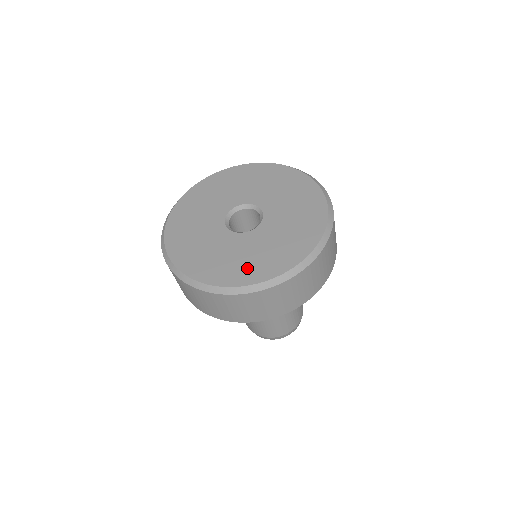
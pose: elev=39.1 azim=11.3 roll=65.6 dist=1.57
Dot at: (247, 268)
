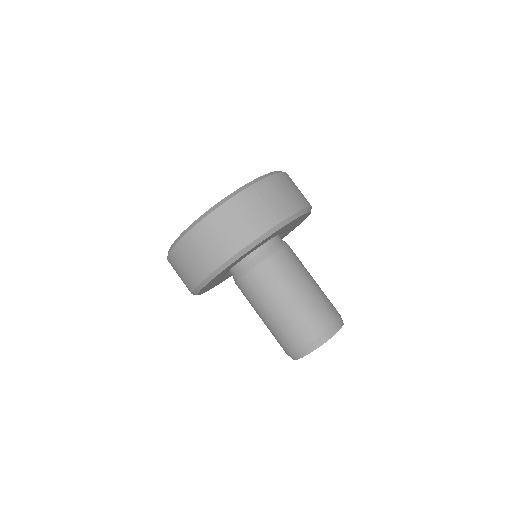
Dot at: occluded
